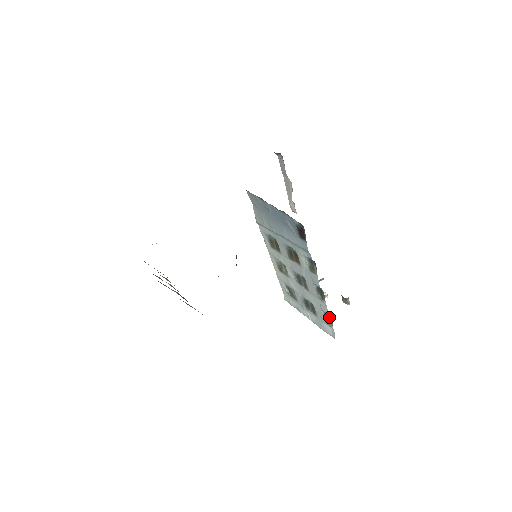
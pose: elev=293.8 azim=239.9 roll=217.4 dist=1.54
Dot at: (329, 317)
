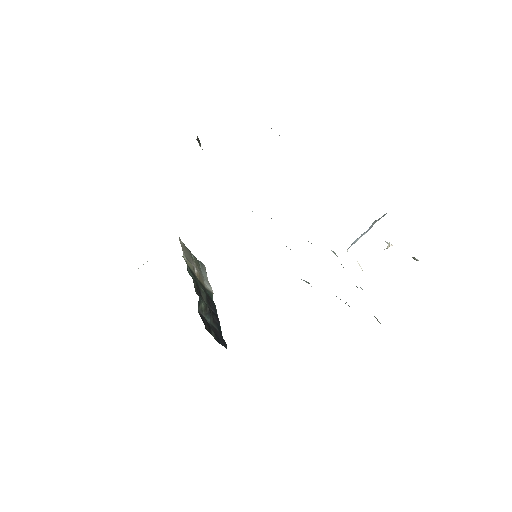
Dot at: occluded
